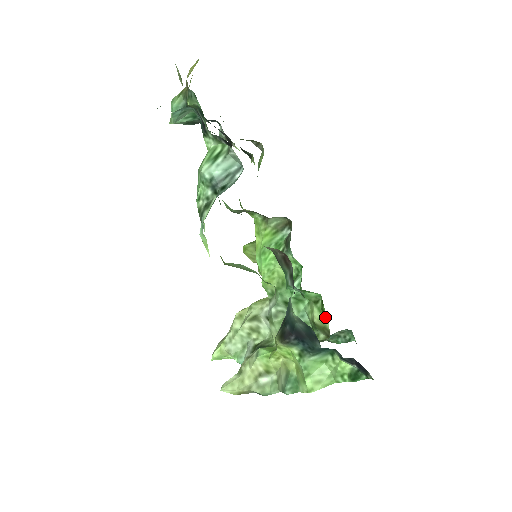
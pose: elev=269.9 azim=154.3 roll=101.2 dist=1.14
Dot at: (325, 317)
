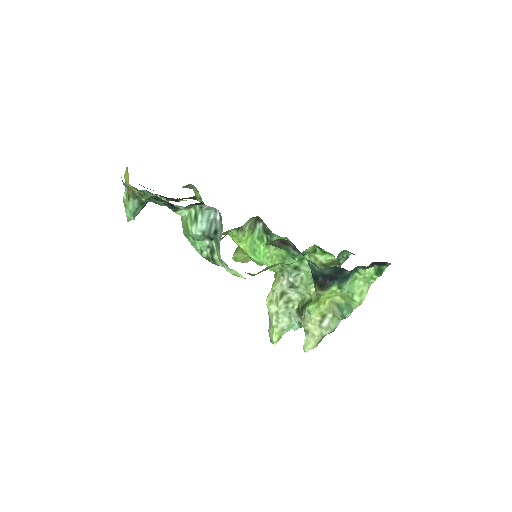
Dot at: (329, 255)
